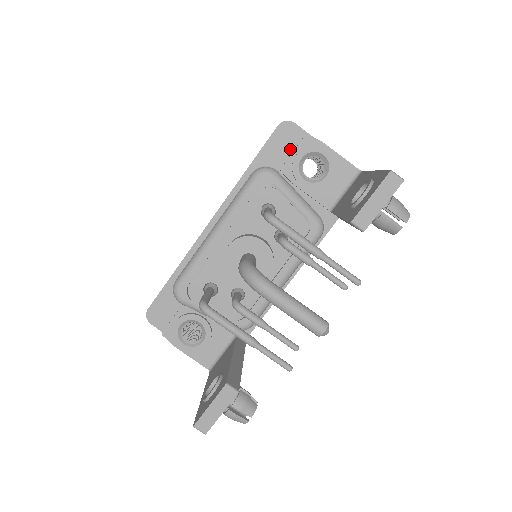
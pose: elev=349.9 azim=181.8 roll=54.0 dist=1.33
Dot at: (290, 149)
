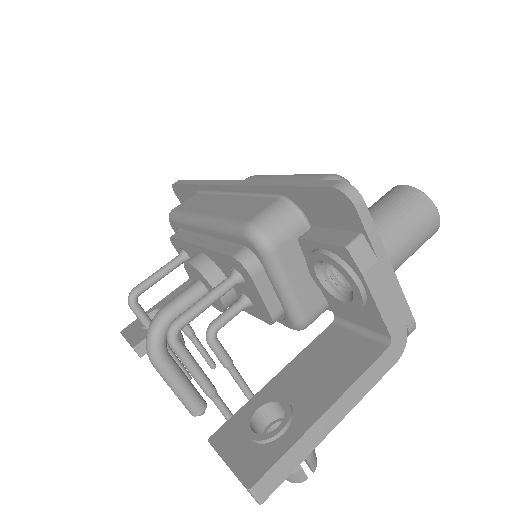
Dot at: (335, 224)
